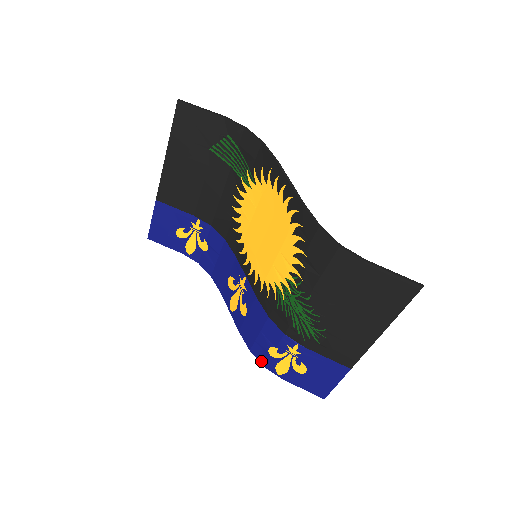
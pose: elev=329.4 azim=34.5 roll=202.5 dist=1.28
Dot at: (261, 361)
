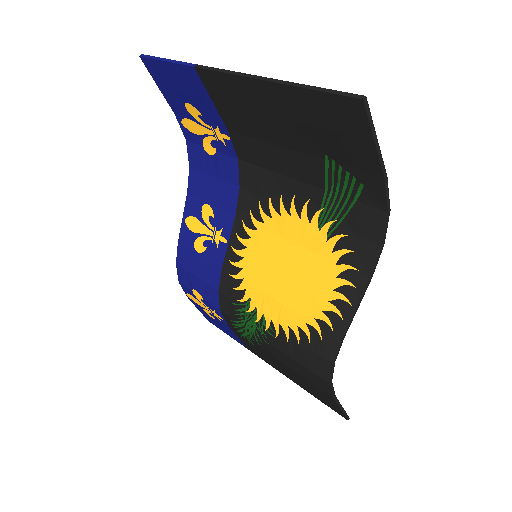
Dot at: (180, 279)
